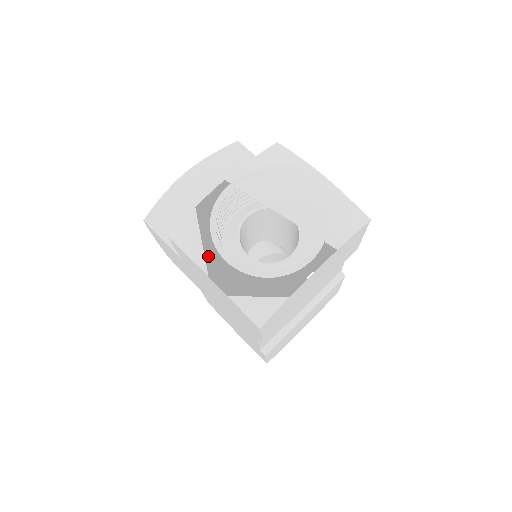
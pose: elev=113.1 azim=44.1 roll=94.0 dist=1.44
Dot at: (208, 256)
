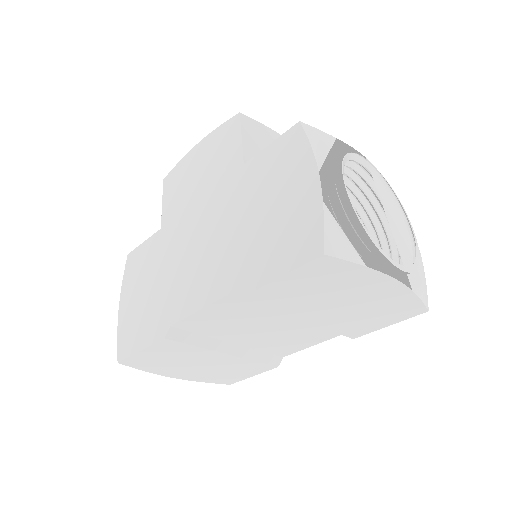
Dot at: occluded
